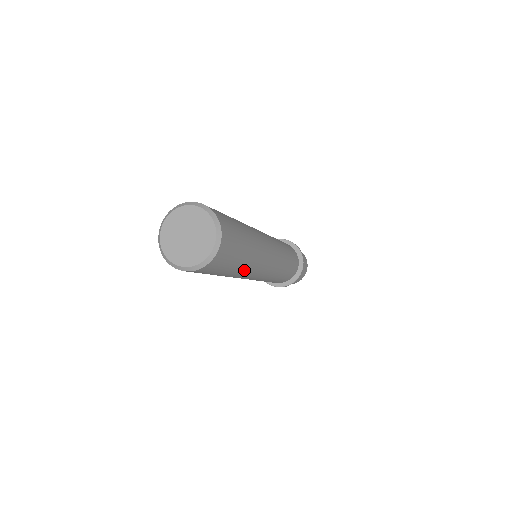
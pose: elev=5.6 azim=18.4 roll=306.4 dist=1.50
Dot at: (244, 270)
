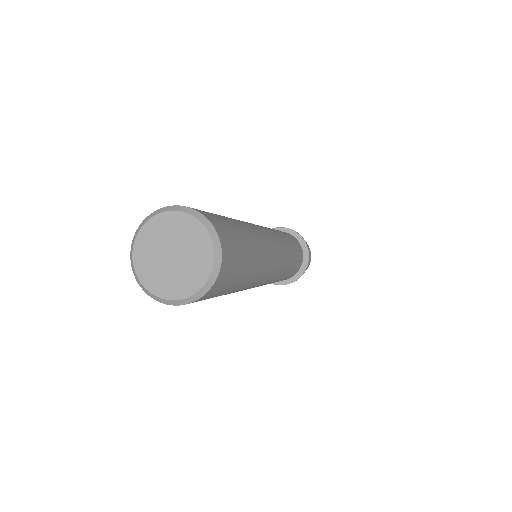
Dot at: (258, 271)
